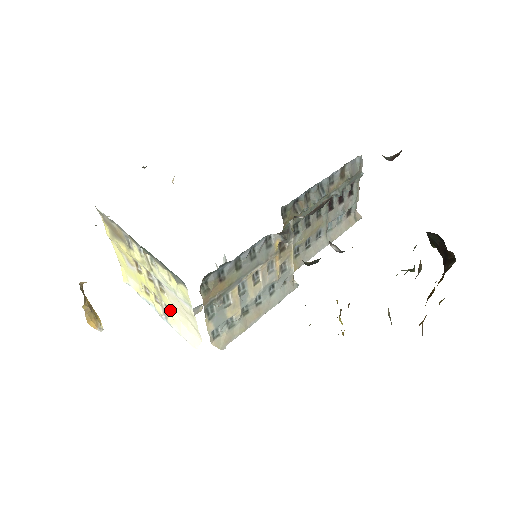
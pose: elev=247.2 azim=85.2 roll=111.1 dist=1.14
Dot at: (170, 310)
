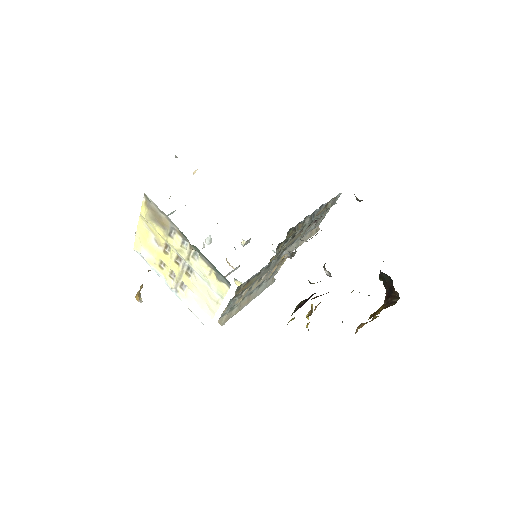
Dot at: (185, 288)
